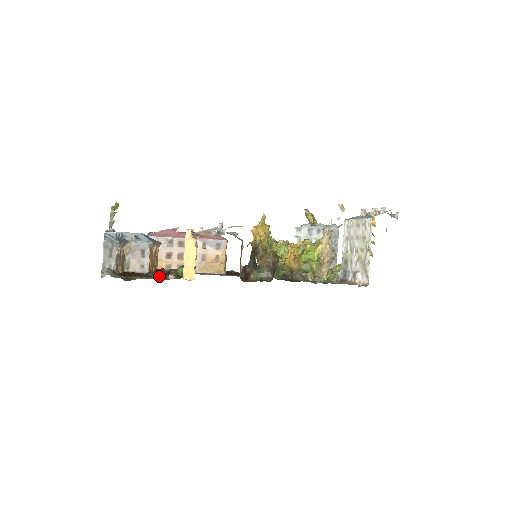
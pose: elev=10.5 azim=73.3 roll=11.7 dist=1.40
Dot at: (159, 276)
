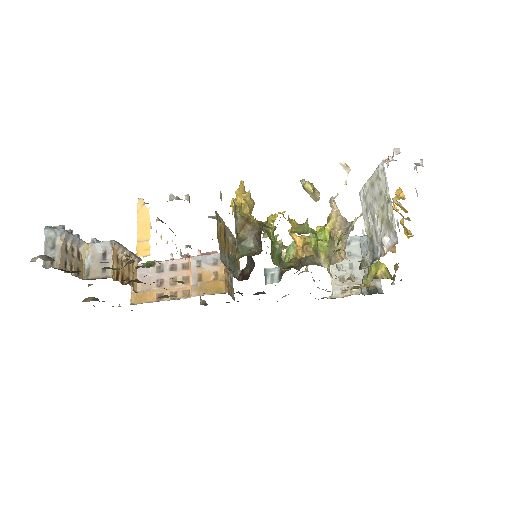
Dot at: occluded
